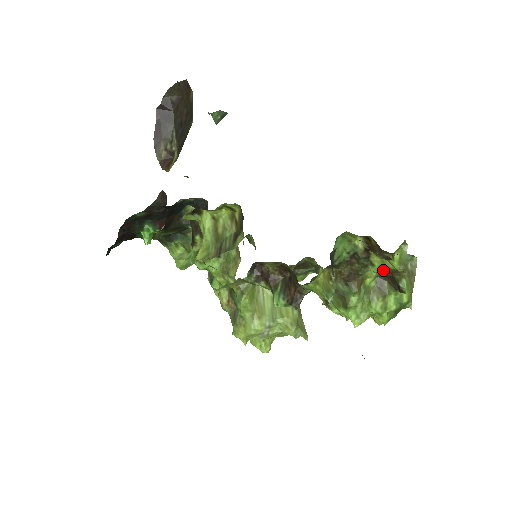
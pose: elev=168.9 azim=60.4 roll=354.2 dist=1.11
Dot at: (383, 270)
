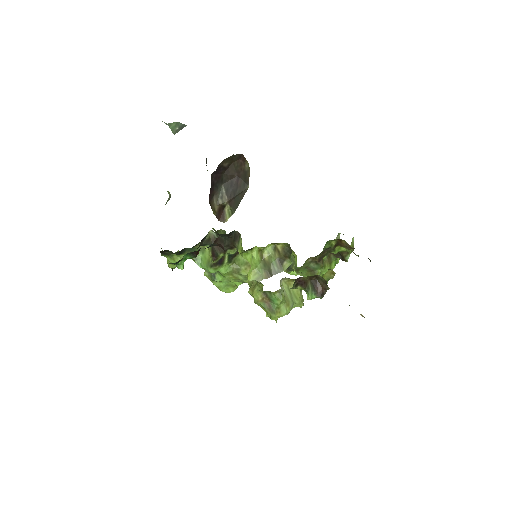
Dot at: occluded
